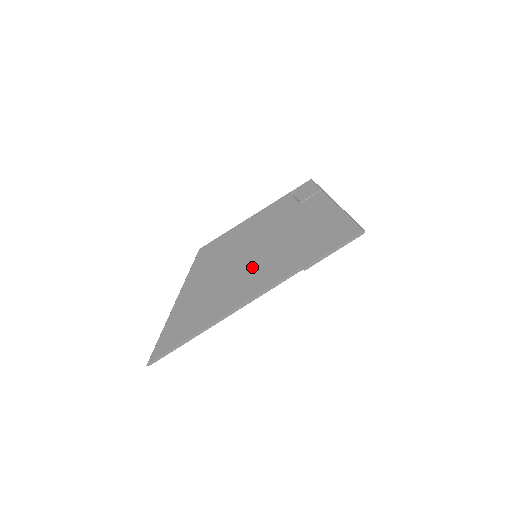
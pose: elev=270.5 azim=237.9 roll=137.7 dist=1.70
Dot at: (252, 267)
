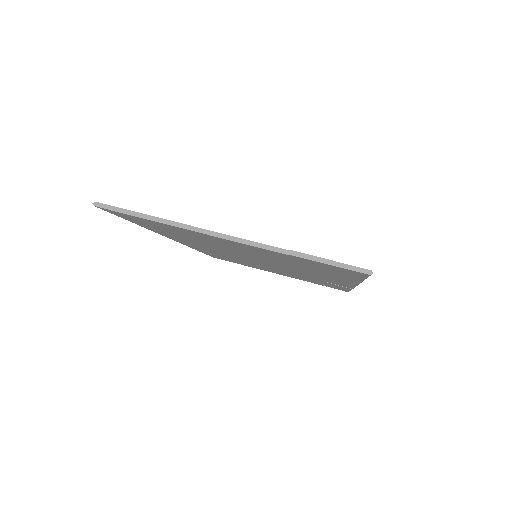
Dot at: occluded
